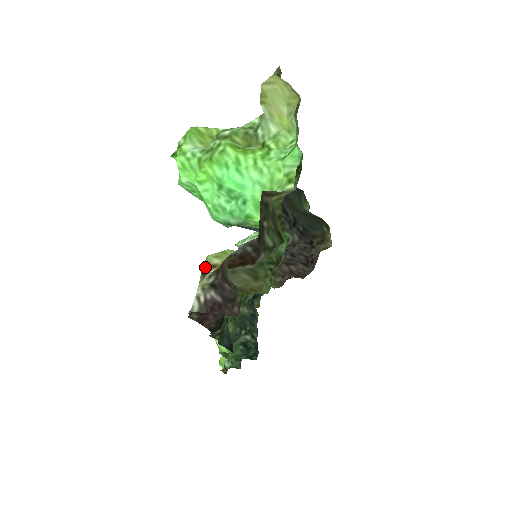
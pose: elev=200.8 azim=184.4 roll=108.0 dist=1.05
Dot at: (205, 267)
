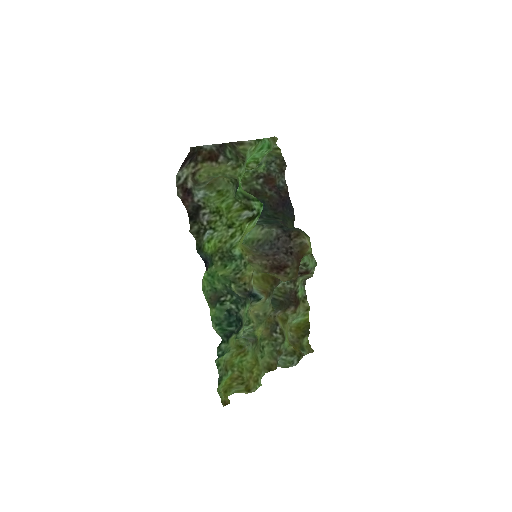
Dot at: (196, 175)
